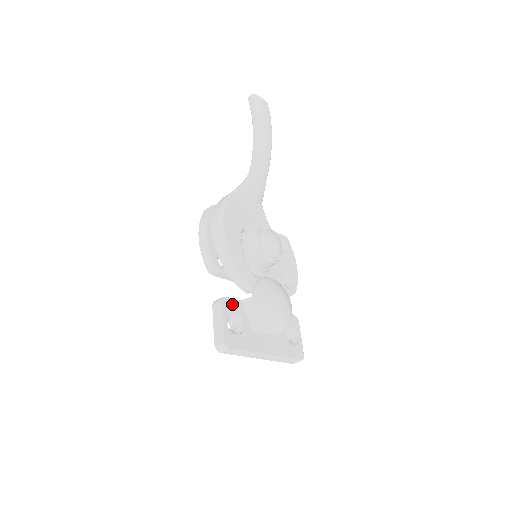
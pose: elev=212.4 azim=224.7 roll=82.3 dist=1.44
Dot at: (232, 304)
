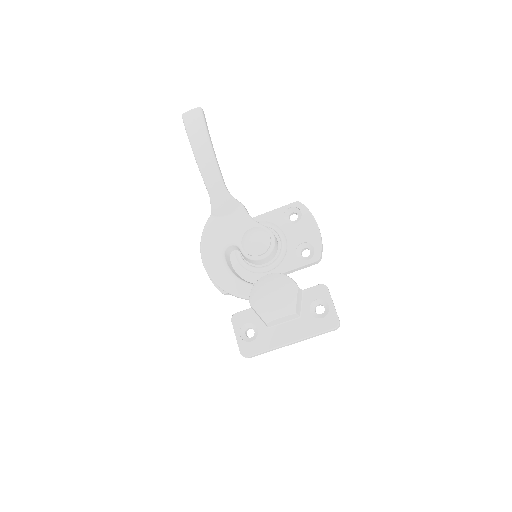
Dot at: (242, 316)
